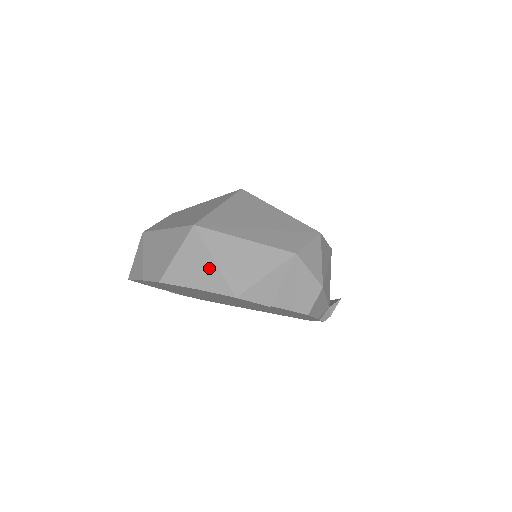
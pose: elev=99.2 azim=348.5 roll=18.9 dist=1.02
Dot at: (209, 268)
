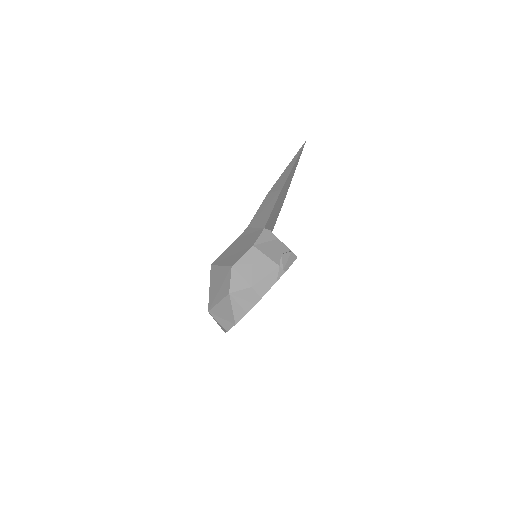
Dot at: (223, 322)
